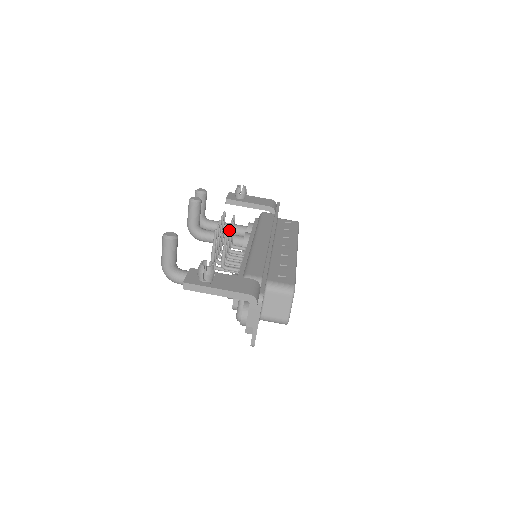
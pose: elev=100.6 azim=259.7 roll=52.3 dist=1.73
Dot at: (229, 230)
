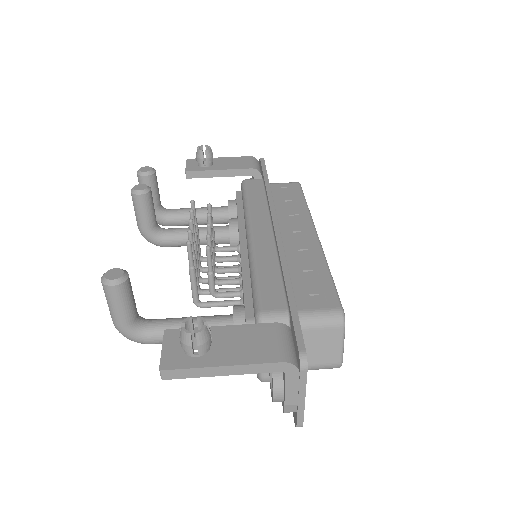
Dot at: (210, 236)
